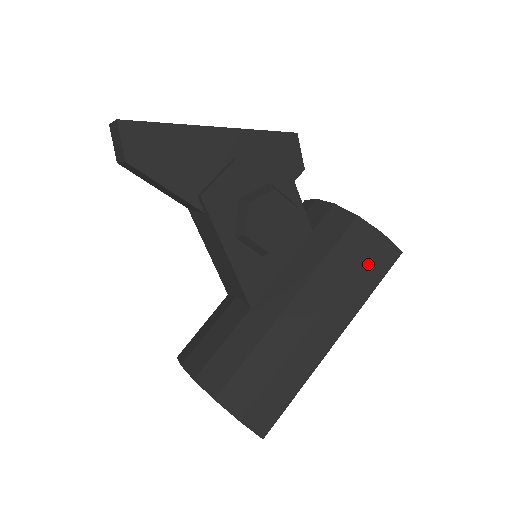
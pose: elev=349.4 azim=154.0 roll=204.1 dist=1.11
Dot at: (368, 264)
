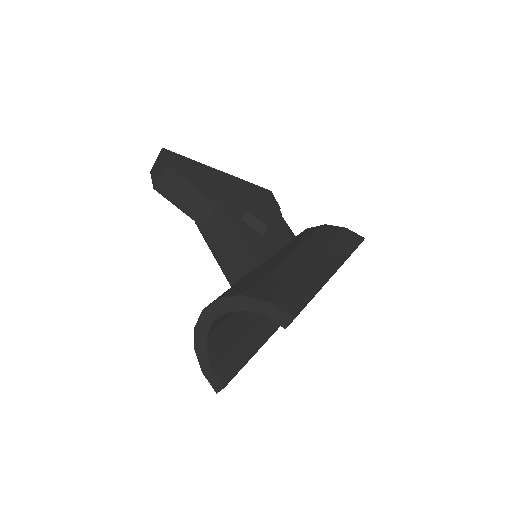
Dot at: (343, 239)
